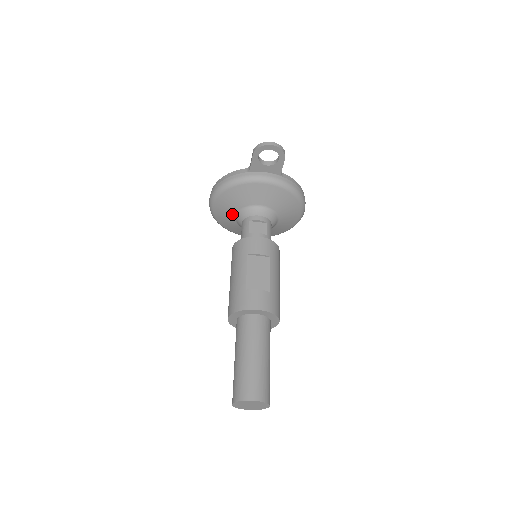
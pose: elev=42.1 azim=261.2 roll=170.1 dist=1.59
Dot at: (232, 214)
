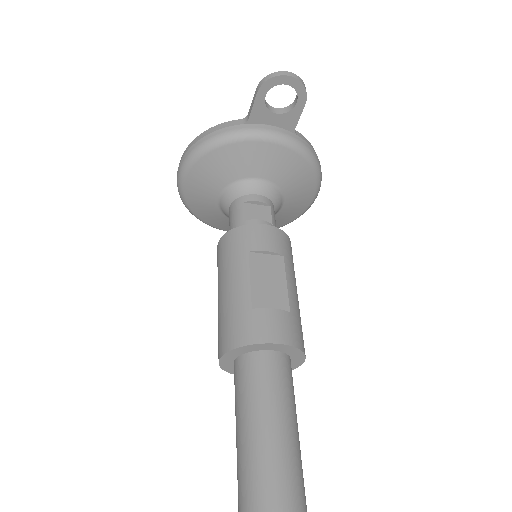
Dot at: (214, 193)
